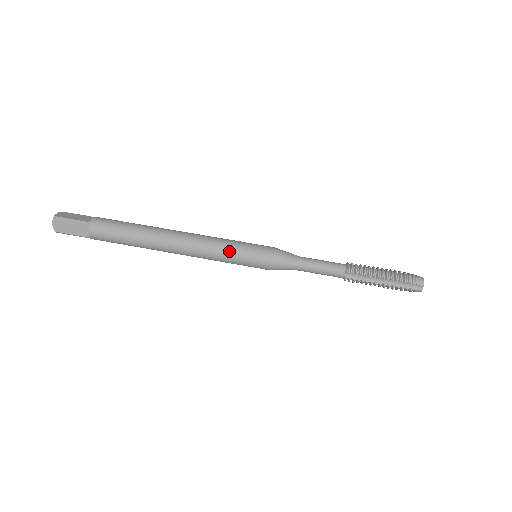
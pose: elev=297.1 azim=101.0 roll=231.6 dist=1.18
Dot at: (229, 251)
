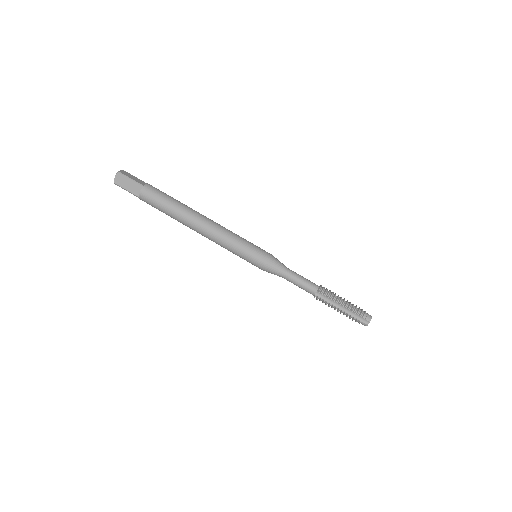
Dot at: (238, 244)
